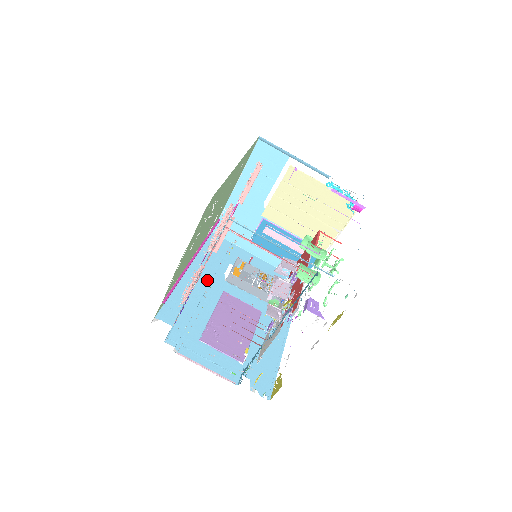
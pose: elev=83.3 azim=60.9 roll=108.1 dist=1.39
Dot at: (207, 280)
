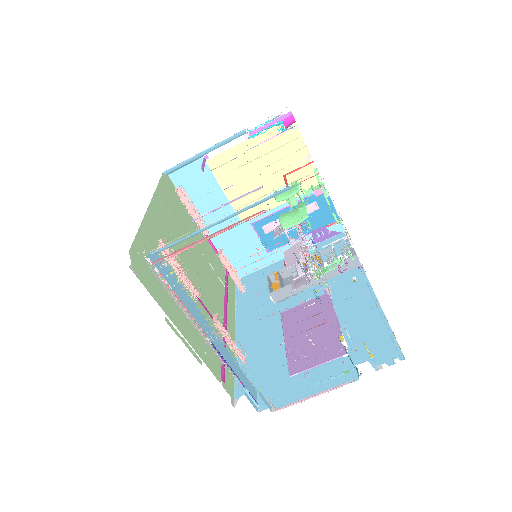
Dot at: (259, 320)
